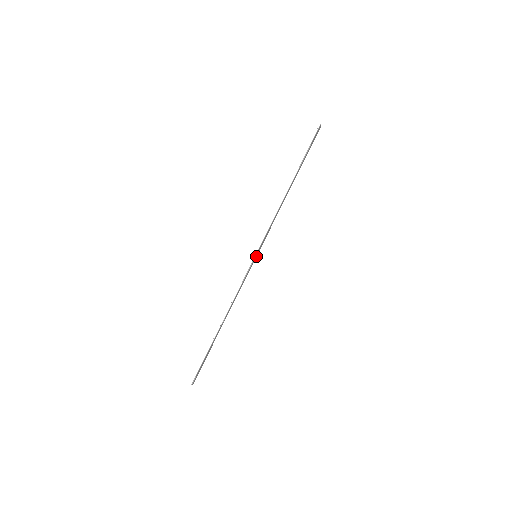
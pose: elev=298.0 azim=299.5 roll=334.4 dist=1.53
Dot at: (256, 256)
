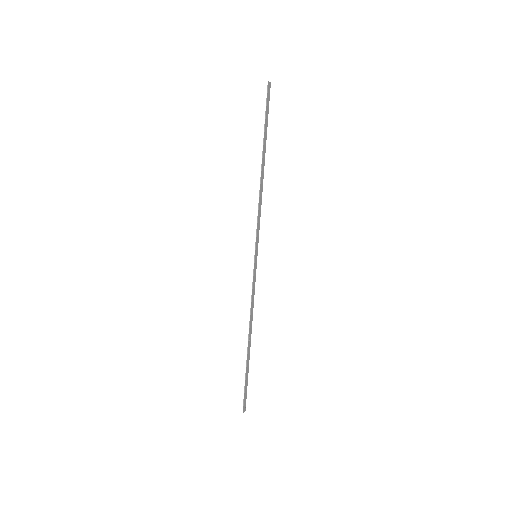
Dot at: occluded
